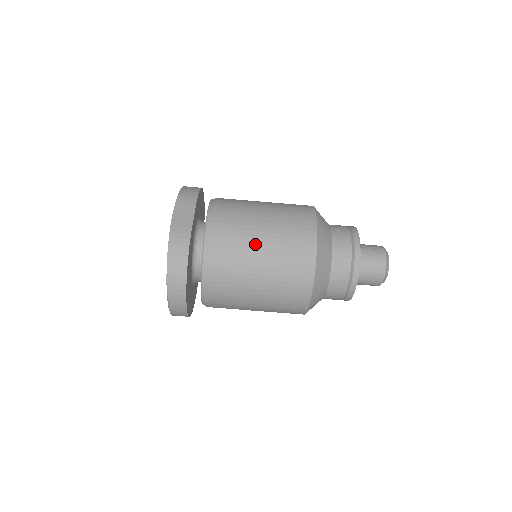
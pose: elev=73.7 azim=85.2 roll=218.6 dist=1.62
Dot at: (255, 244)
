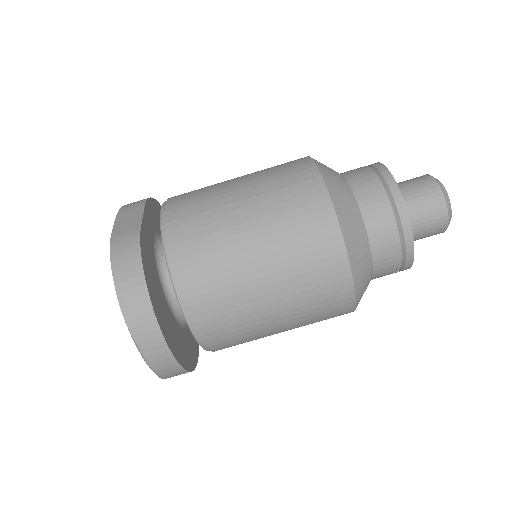
Dot at: (234, 211)
